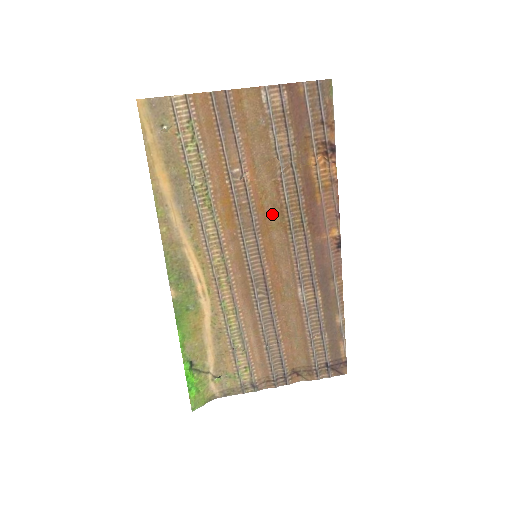
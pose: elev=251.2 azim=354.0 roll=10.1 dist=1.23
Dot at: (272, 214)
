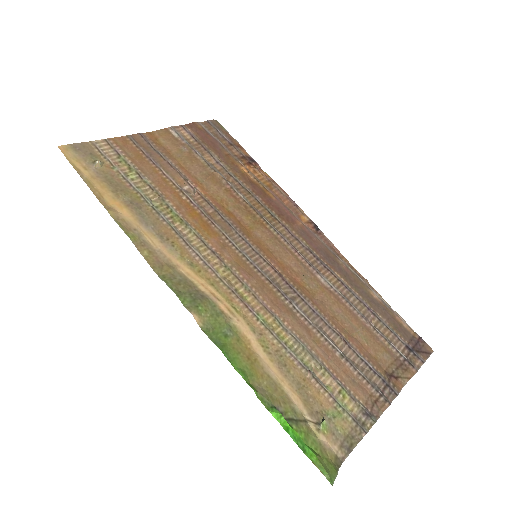
Dot at: (242, 216)
